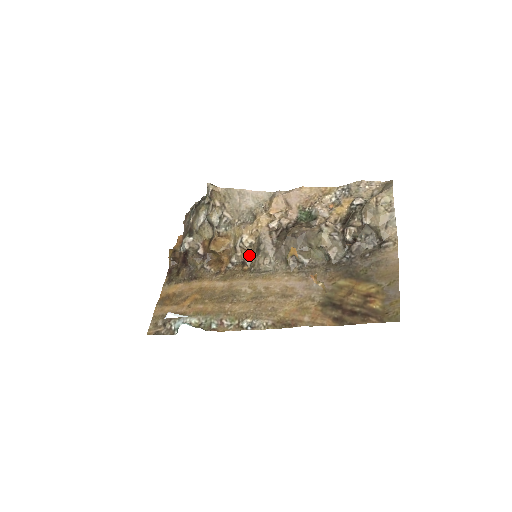
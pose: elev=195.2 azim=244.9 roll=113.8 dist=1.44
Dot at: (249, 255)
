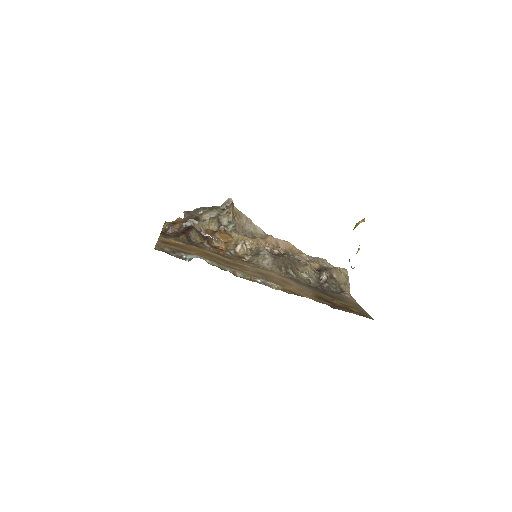
Dot at: (247, 255)
